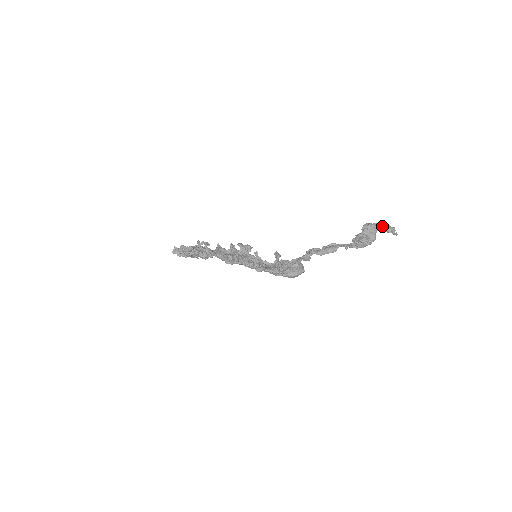
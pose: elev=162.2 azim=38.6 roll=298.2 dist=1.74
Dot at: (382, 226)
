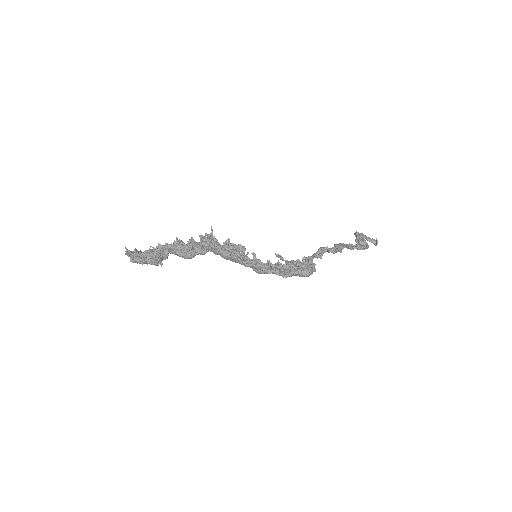
Dot at: (366, 236)
